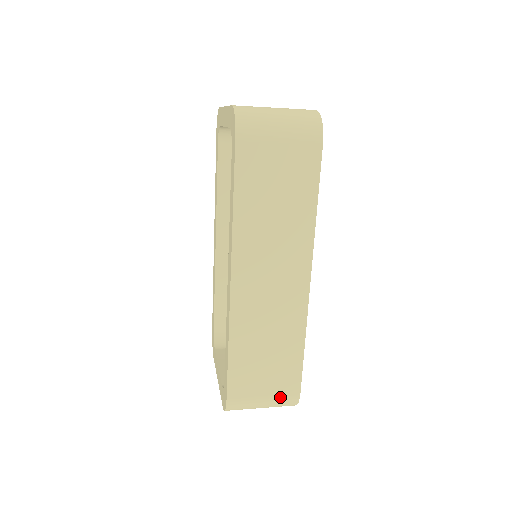
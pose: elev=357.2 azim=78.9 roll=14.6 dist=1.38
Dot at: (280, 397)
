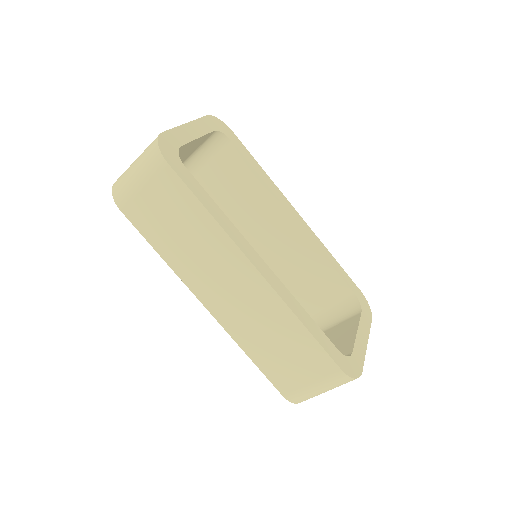
Dot at: (326, 379)
